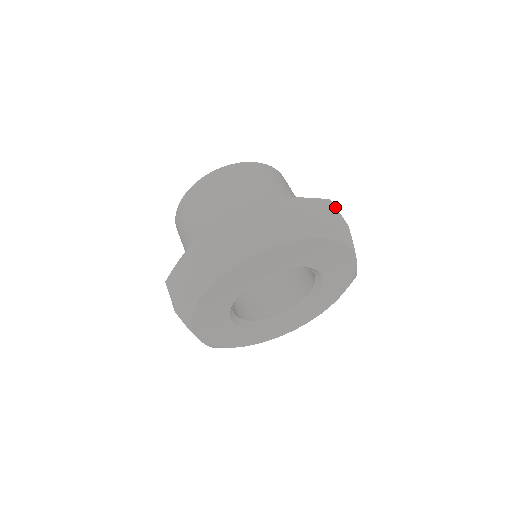
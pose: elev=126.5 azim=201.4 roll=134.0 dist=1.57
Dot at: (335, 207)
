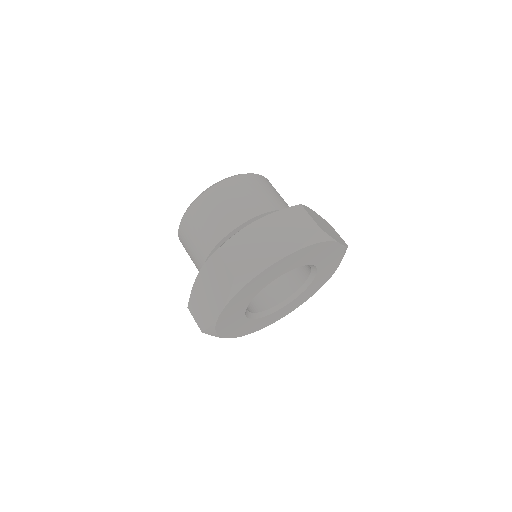
Dot at: (306, 211)
